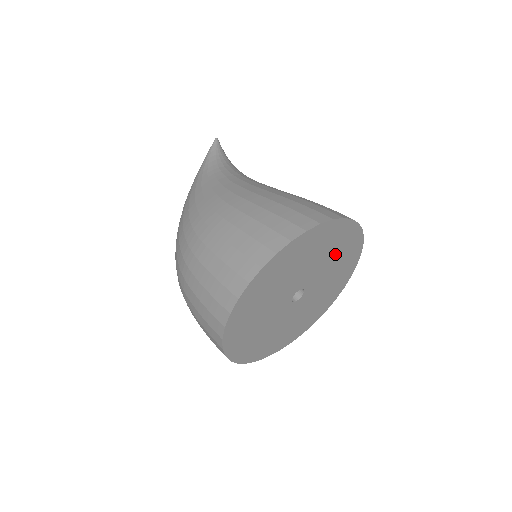
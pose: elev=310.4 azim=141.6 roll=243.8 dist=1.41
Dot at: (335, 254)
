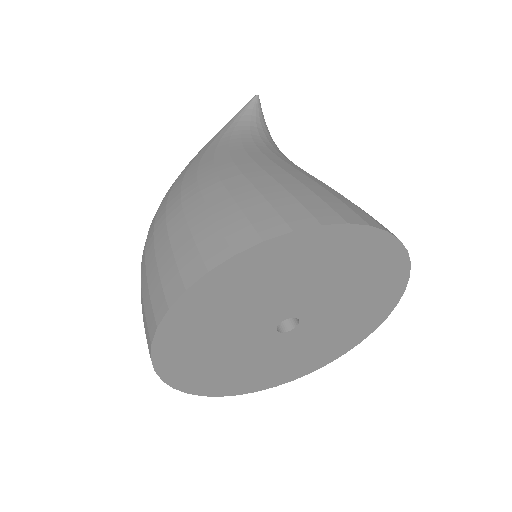
Dot at: (355, 279)
